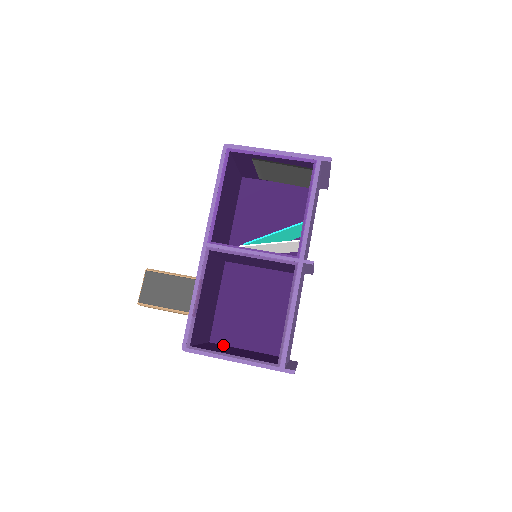
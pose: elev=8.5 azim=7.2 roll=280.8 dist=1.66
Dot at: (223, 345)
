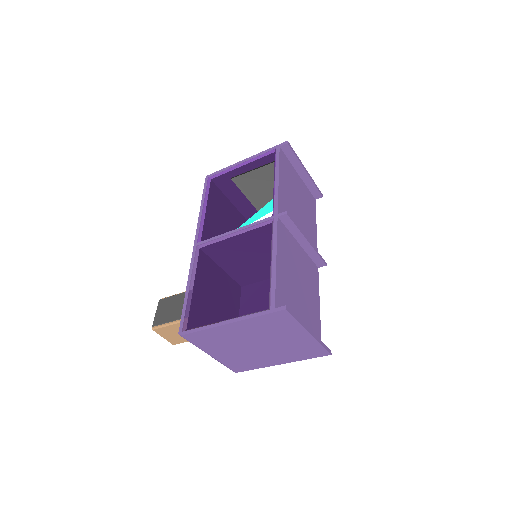
Dot at: occluded
